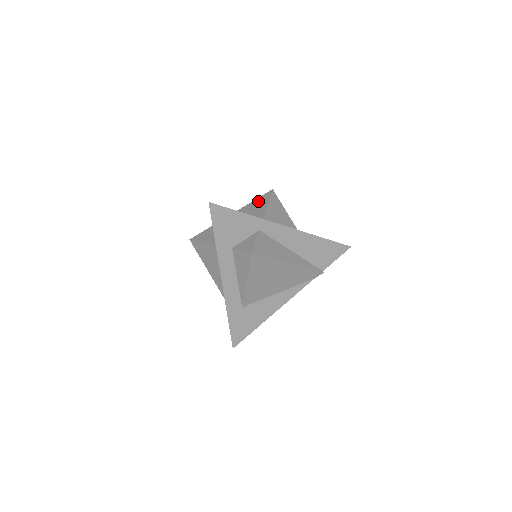
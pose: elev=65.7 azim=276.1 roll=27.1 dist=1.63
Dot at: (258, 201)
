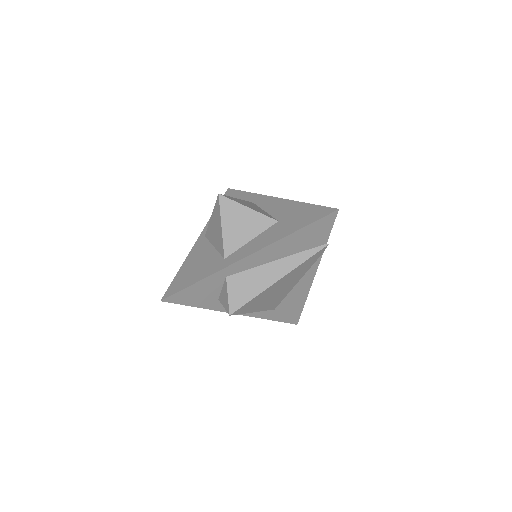
Dot at: (215, 216)
